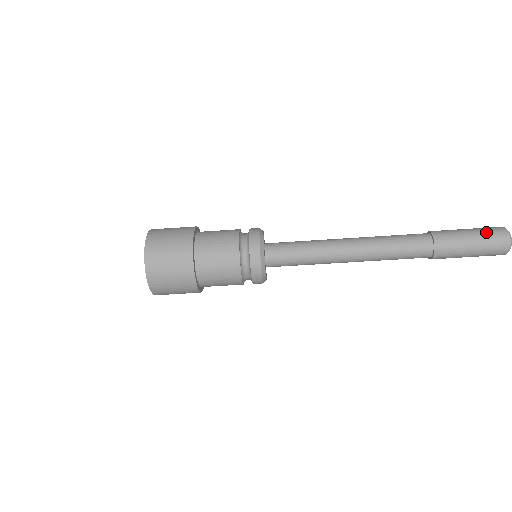
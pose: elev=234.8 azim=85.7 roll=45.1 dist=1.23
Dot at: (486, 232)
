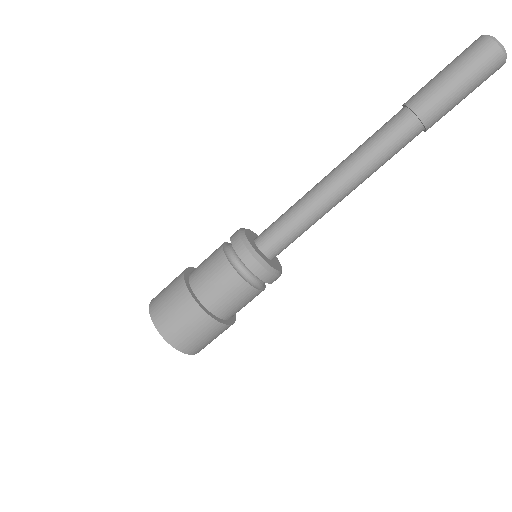
Dot at: (467, 60)
